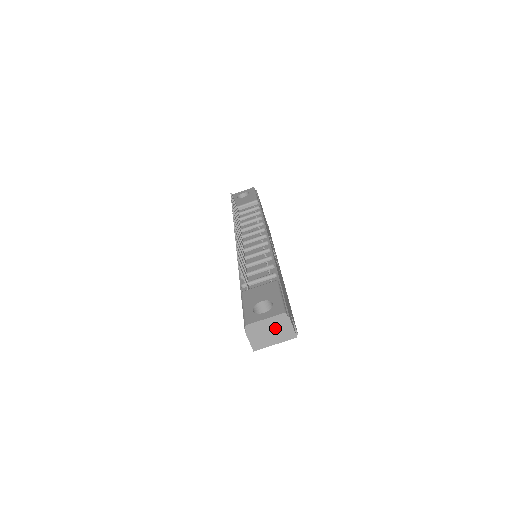
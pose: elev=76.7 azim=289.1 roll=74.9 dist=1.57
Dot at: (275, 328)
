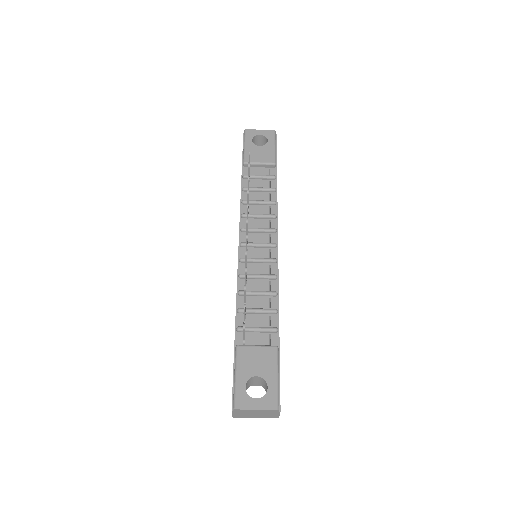
Dot at: (262, 413)
